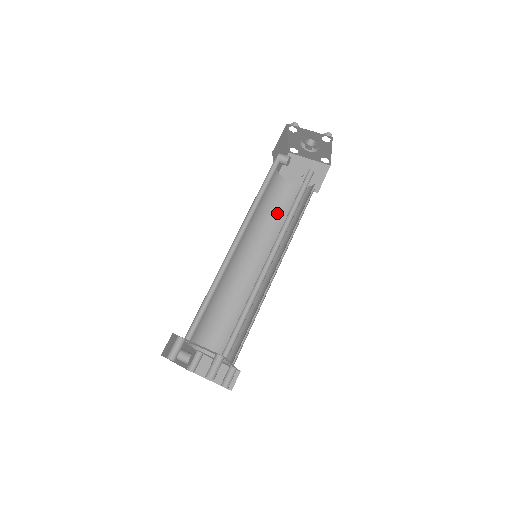
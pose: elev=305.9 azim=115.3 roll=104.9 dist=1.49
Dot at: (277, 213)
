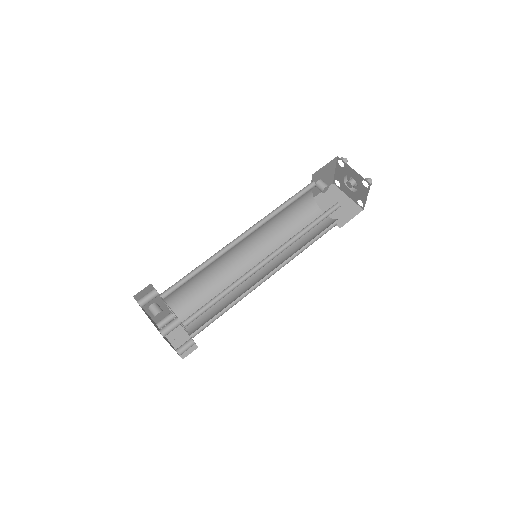
Dot at: (295, 230)
